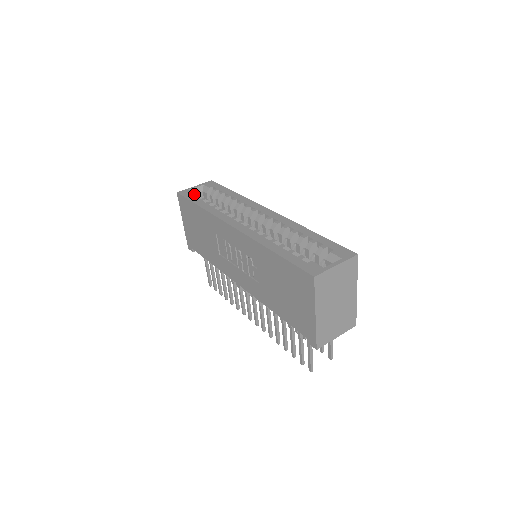
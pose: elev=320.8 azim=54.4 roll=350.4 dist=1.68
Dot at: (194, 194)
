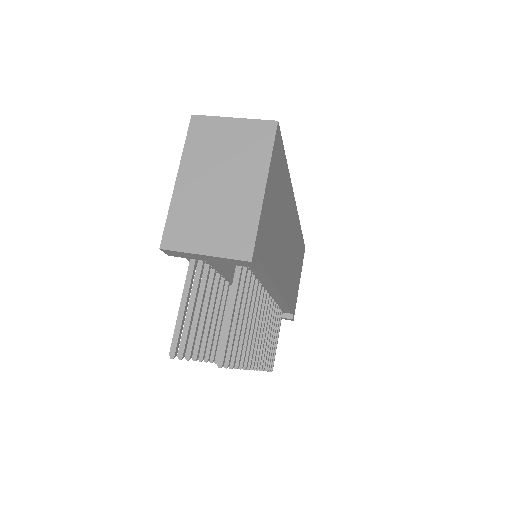
Dot at: occluded
